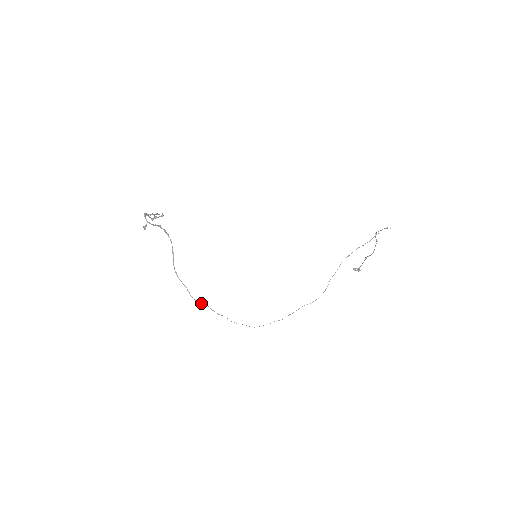
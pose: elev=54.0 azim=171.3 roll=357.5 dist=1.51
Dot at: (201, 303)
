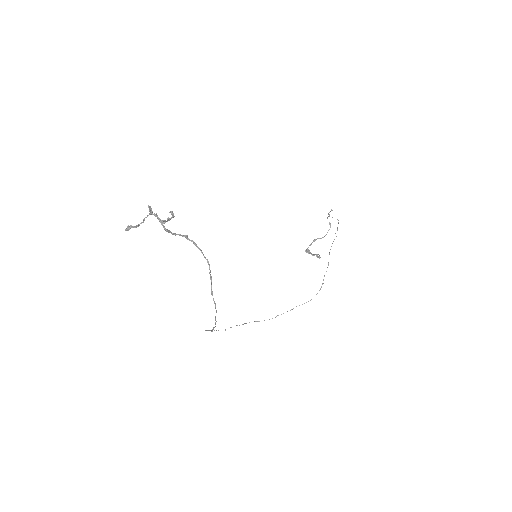
Dot at: occluded
